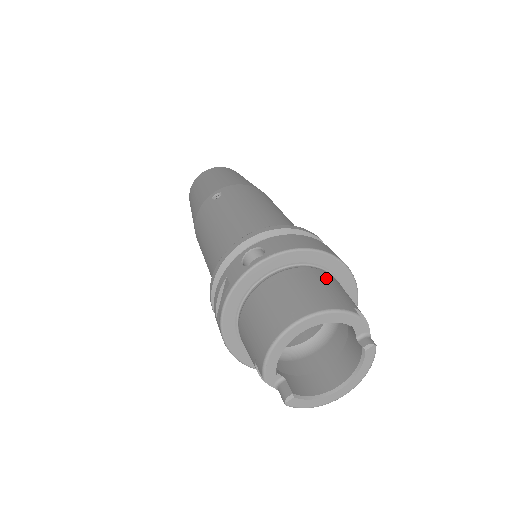
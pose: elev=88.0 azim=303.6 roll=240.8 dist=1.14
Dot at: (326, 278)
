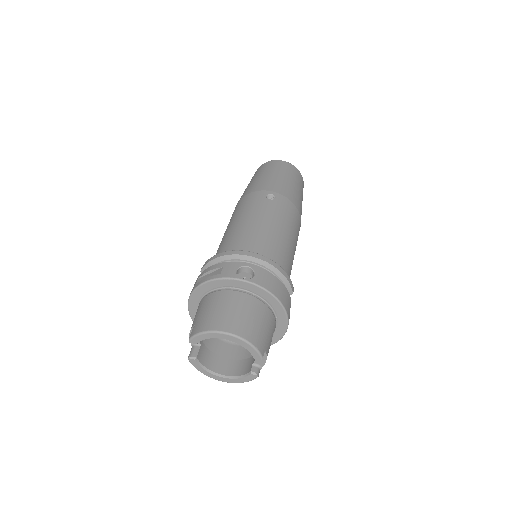
Dot at: (269, 321)
